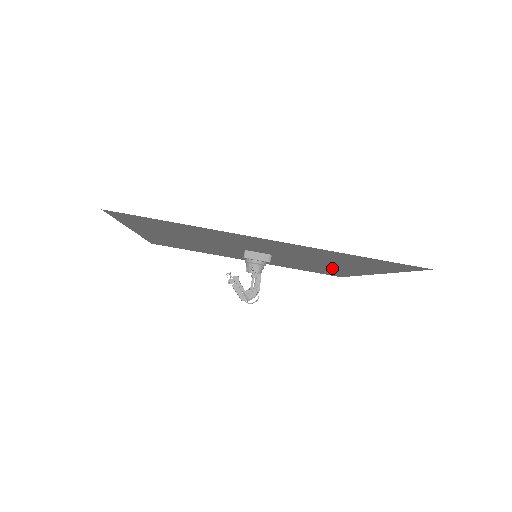
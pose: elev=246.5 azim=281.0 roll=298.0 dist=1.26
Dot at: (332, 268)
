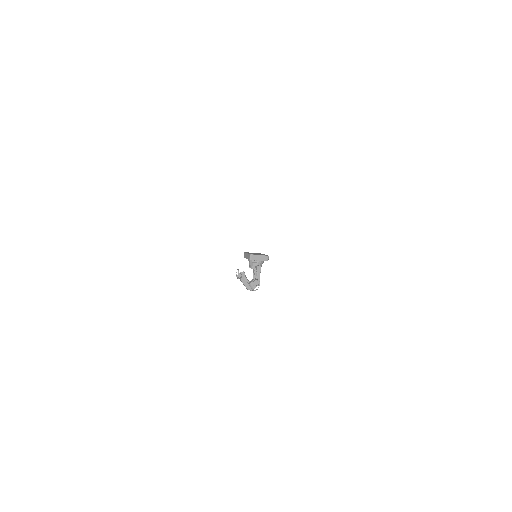
Dot at: occluded
